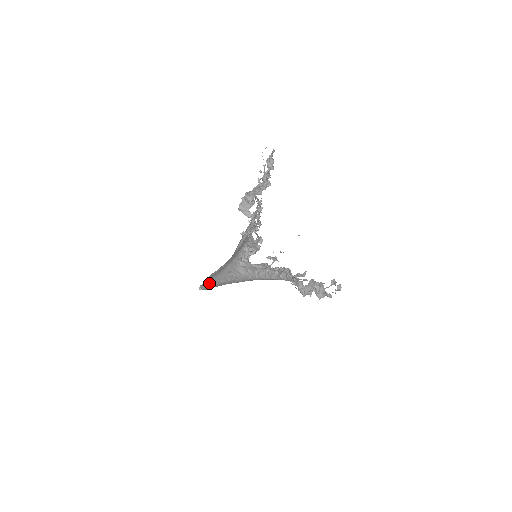
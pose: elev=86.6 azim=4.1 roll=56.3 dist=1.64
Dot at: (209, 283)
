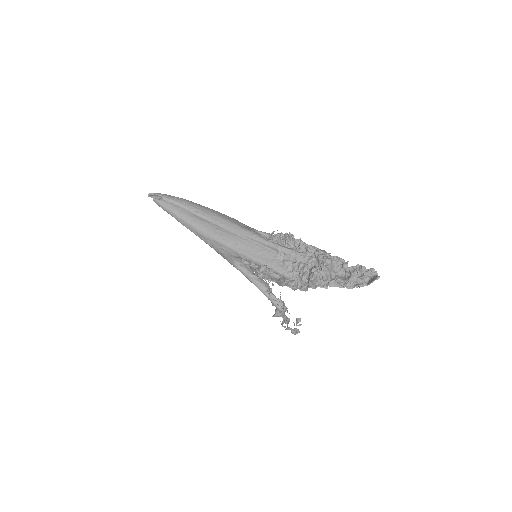
Dot at: (177, 217)
